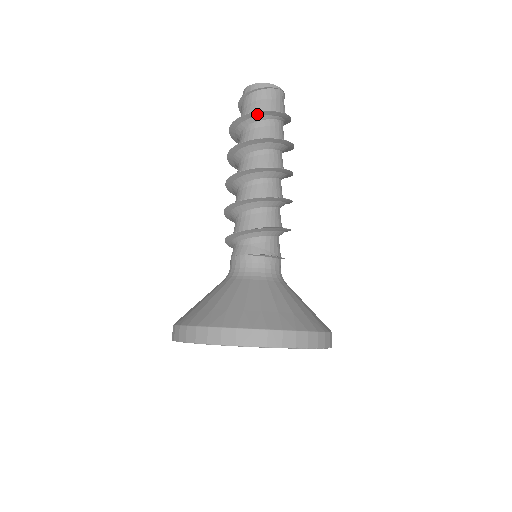
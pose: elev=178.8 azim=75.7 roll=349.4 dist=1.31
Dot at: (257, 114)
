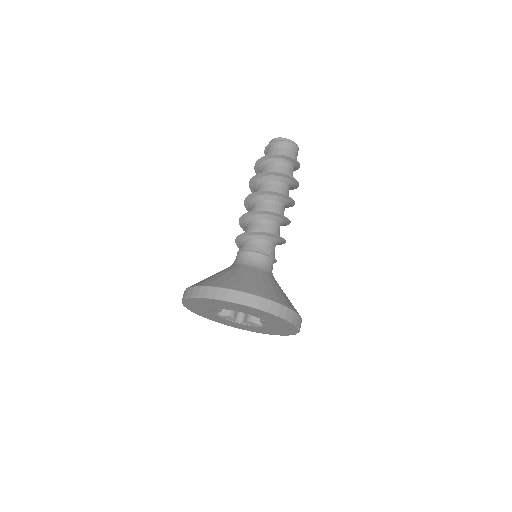
Dot at: (272, 157)
